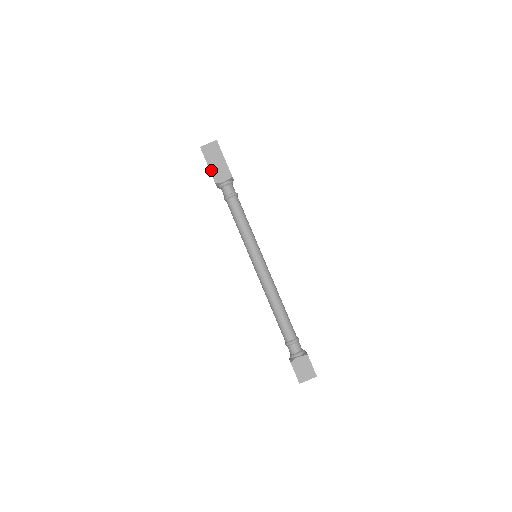
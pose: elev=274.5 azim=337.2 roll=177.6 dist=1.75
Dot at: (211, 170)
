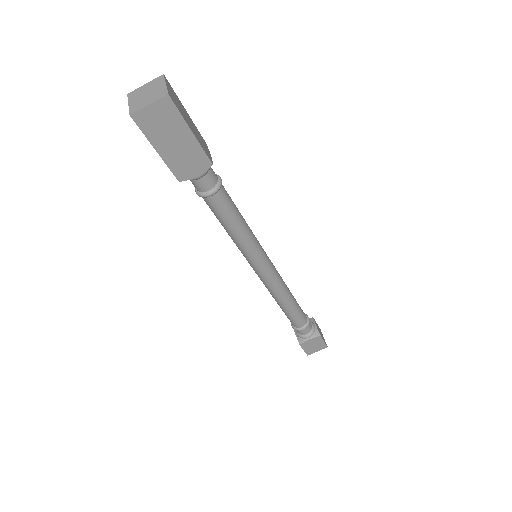
Dot at: (166, 160)
